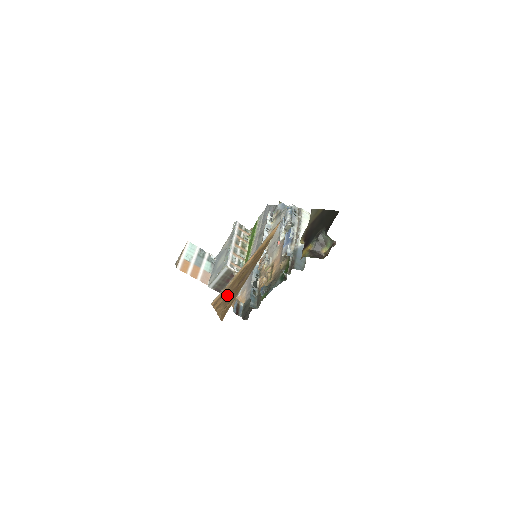
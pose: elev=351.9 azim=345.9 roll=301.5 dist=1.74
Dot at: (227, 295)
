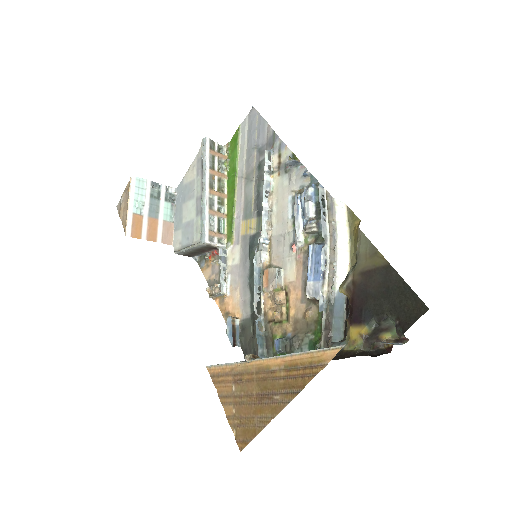
Dot at: (239, 392)
